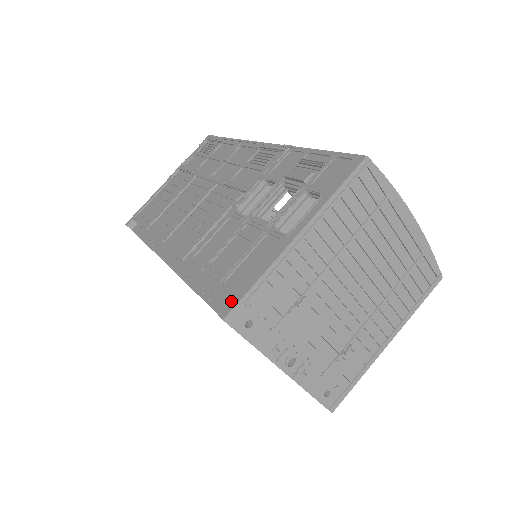
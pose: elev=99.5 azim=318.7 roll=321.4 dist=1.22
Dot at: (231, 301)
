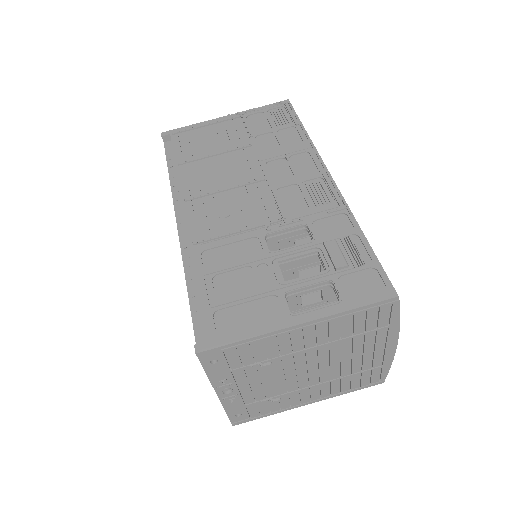
Dot at: (212, 340)
